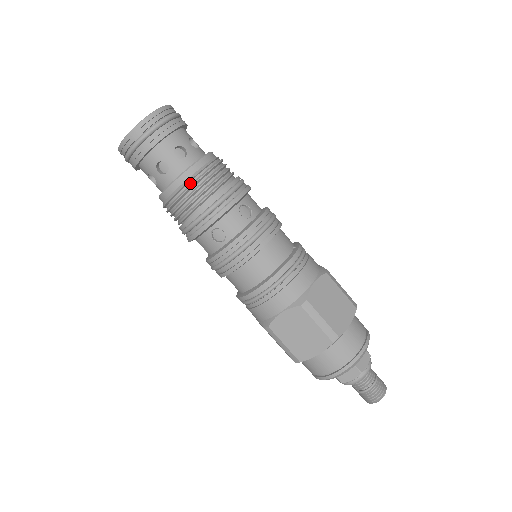
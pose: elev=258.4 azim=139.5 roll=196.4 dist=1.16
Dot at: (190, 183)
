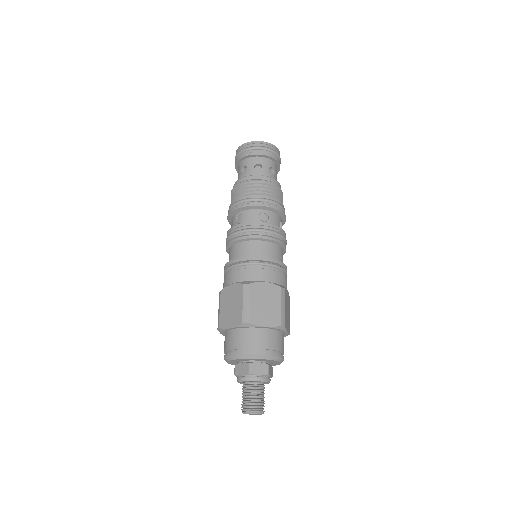
Dot at: (248, 182)
